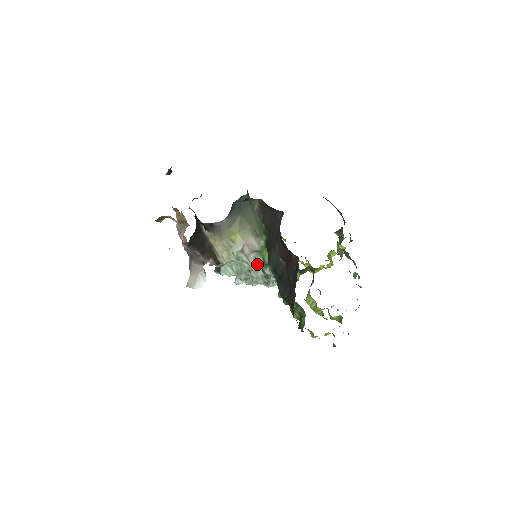
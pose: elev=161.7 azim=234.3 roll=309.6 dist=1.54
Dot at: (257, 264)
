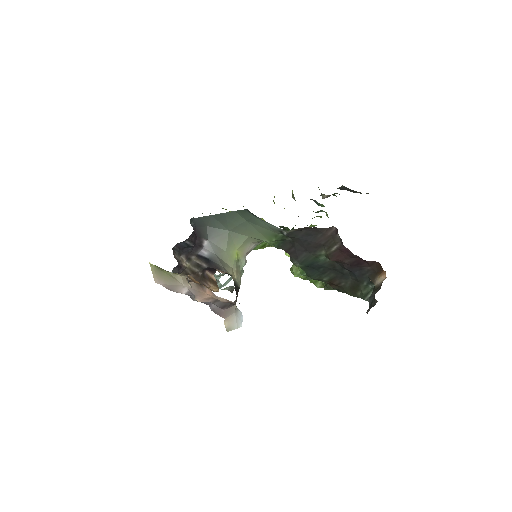
Dot at: occluded
